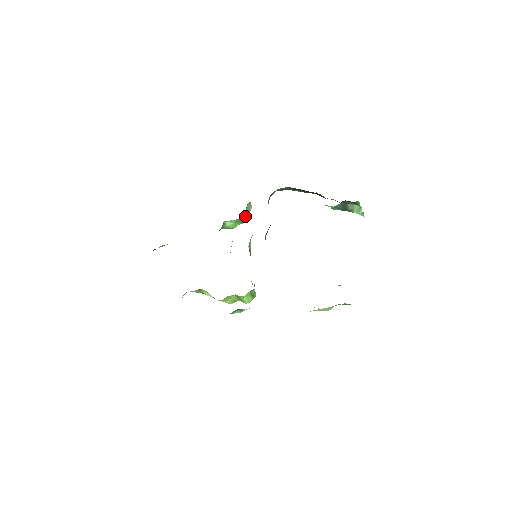
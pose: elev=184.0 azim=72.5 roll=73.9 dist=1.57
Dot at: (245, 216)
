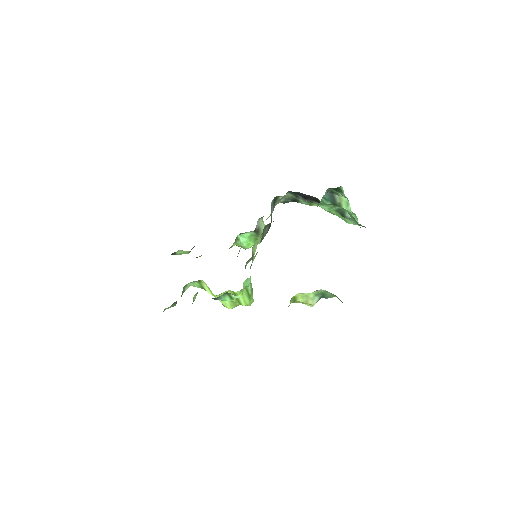
Dot at: (257, 232)
